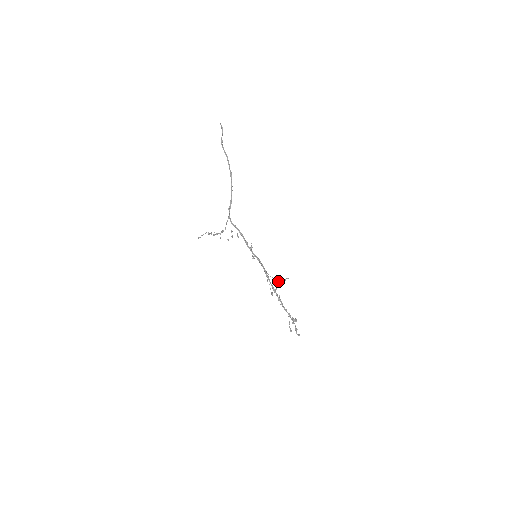
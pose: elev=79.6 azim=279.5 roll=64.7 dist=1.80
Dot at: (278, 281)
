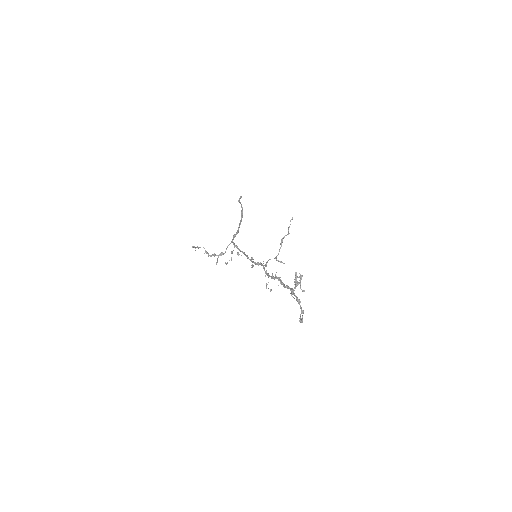
Dot at: (280, 261)
